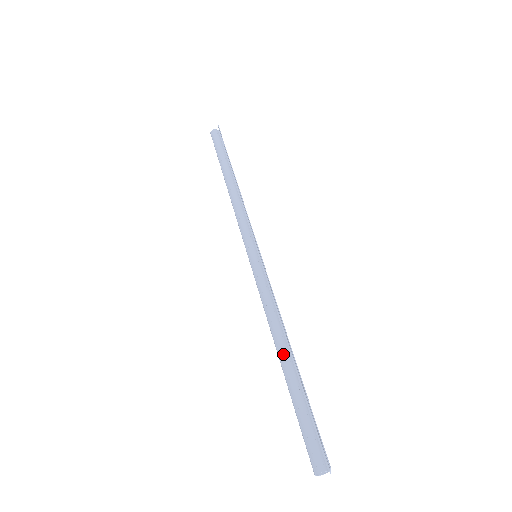
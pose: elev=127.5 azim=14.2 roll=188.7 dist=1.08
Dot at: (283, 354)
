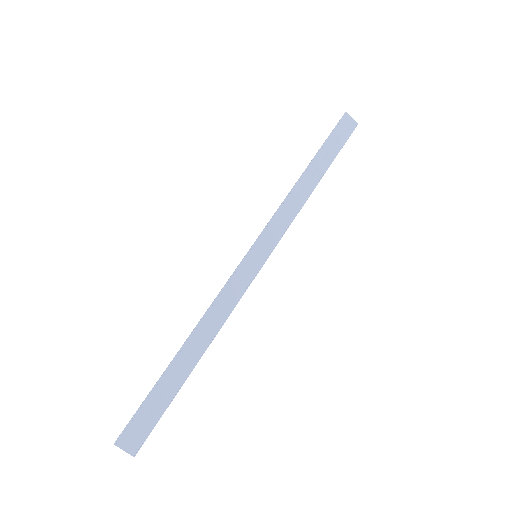
Dot at: occluded
